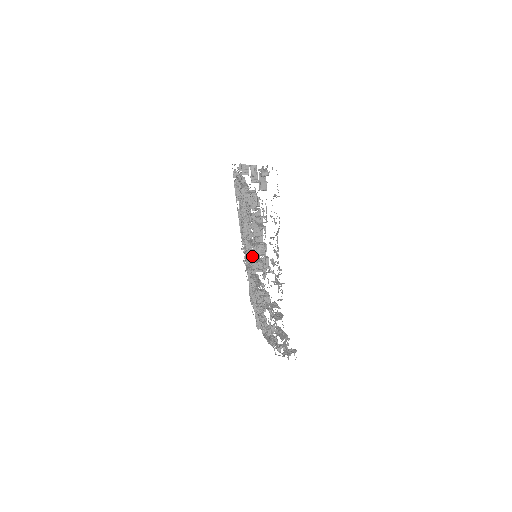
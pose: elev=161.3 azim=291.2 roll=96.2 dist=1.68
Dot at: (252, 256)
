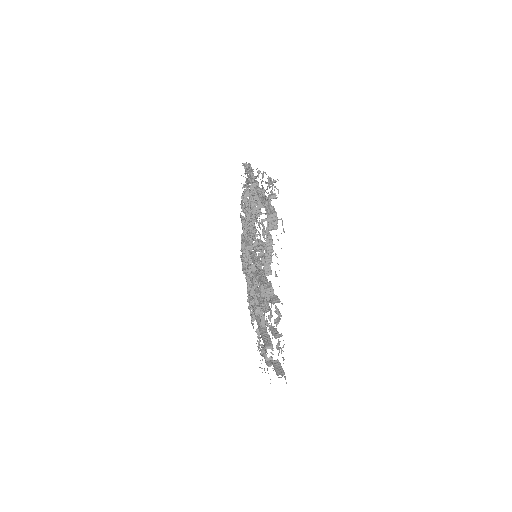
Dot at: occluded
